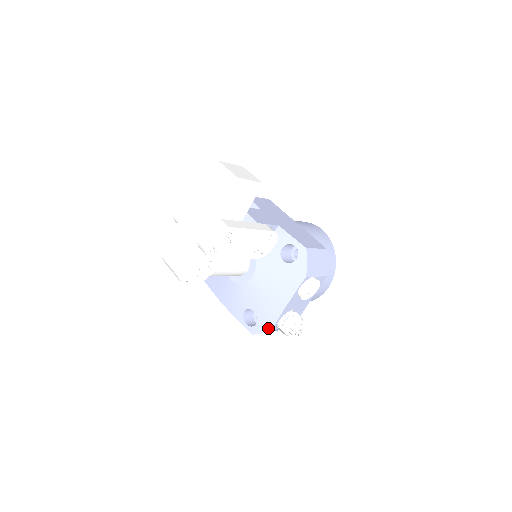
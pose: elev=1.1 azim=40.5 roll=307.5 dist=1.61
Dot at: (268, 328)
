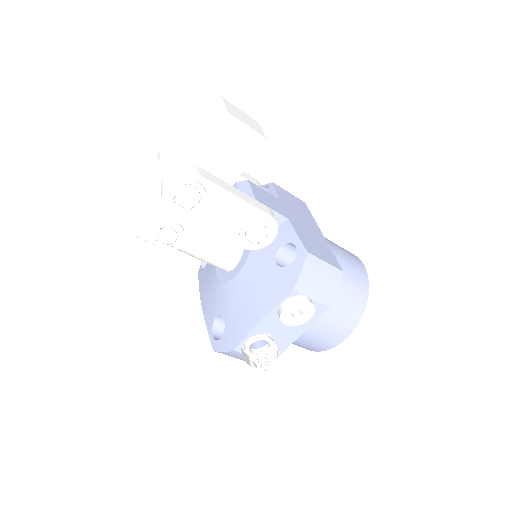
Dot at: (231, 347)
